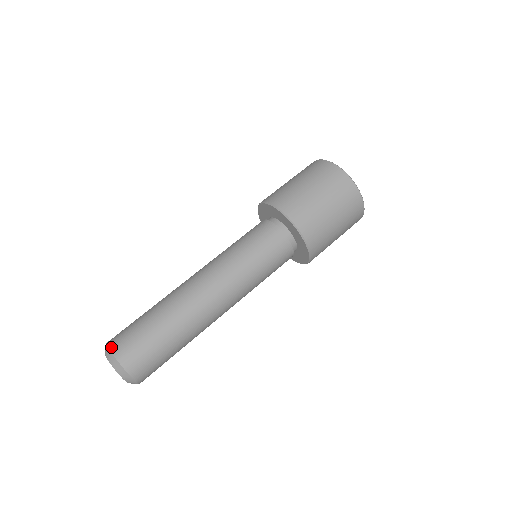
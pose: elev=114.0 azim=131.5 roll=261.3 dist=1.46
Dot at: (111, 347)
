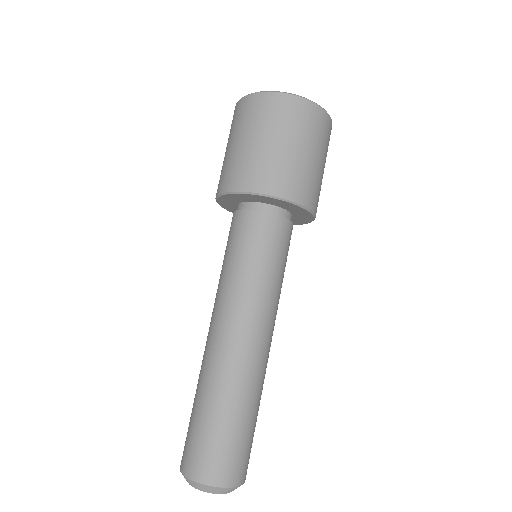
Dot at: (183, 471)
